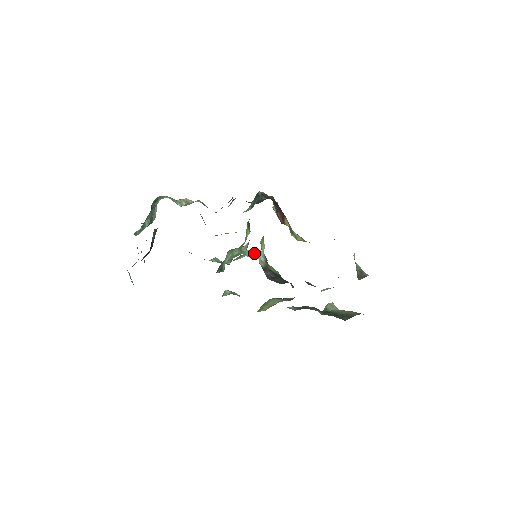
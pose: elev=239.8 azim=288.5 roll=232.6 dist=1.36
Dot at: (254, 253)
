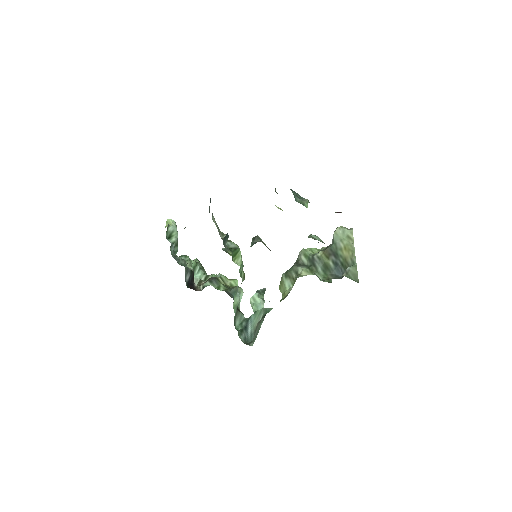
Dot at: occluded
